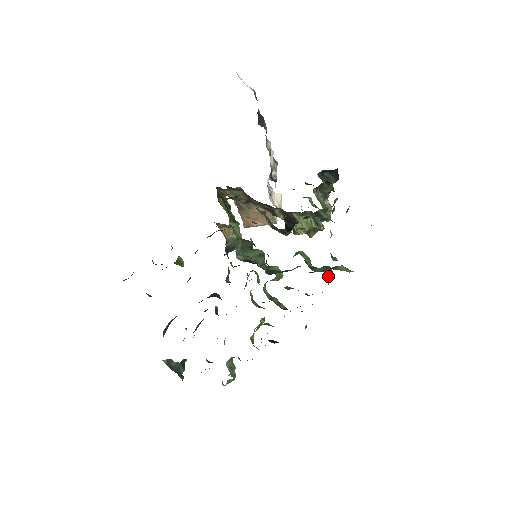
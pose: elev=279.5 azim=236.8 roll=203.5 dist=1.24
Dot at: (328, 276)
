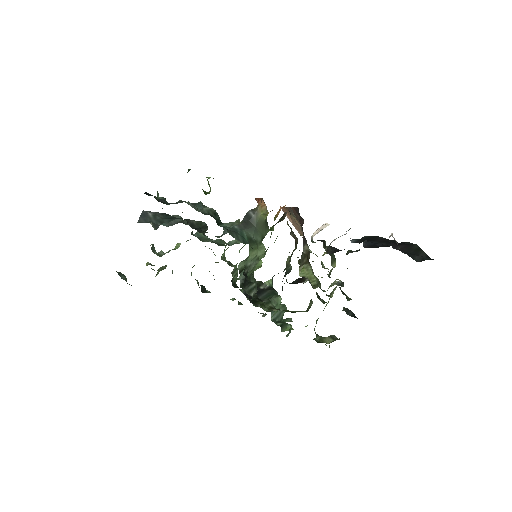
Dot at: occluded
